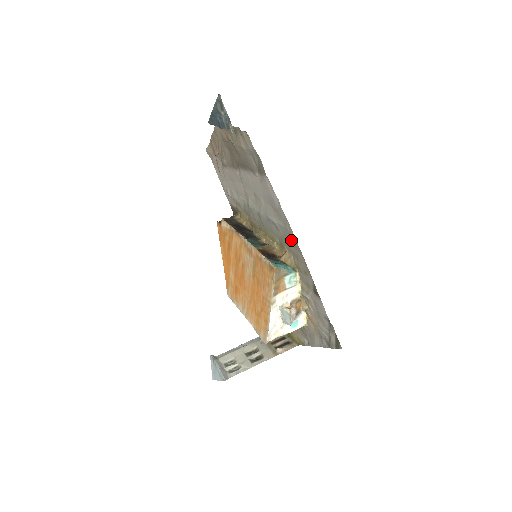
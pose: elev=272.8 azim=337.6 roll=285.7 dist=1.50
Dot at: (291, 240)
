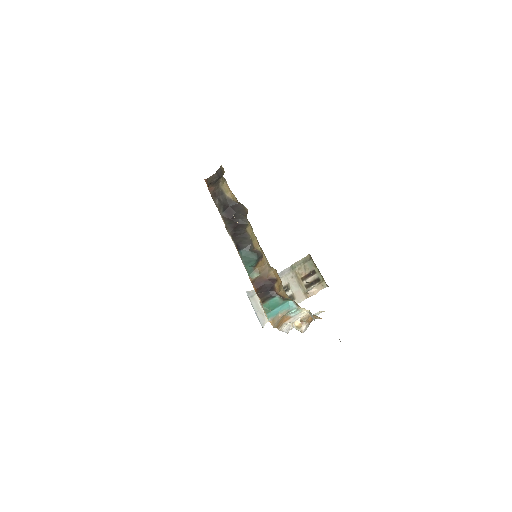
Dot at: occluded
